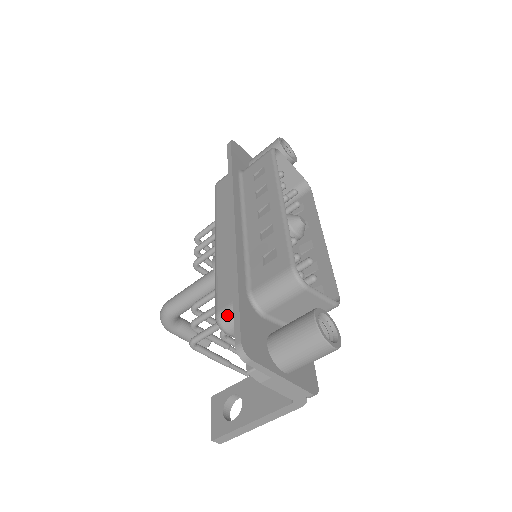
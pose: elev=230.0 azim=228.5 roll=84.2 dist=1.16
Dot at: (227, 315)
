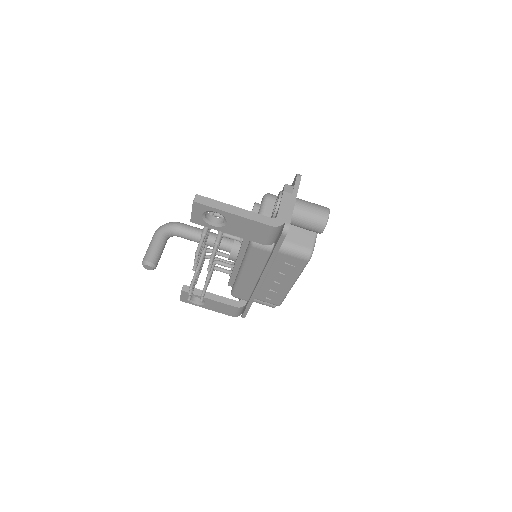
Dot at: occluded
